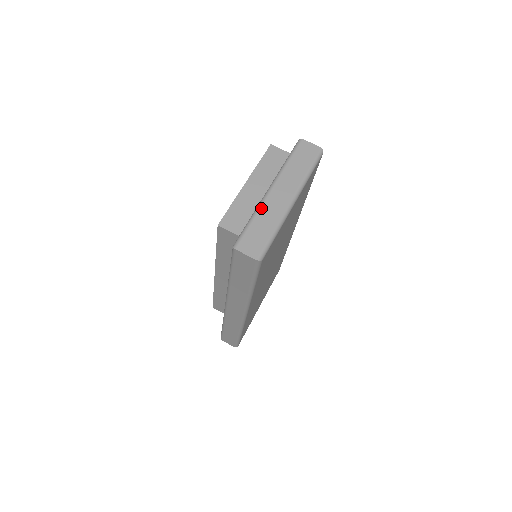
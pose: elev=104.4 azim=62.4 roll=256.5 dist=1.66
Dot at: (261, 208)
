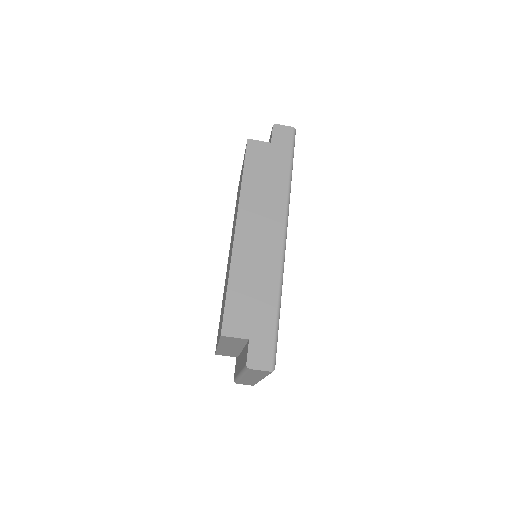
Dot at: occluded
